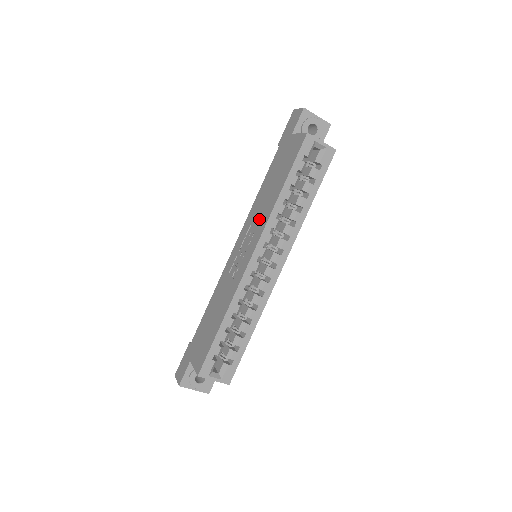
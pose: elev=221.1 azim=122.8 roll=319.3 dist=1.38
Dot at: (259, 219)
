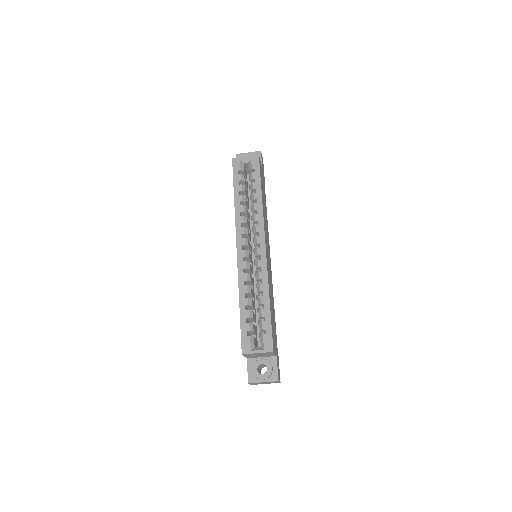
Dot at: occluded
